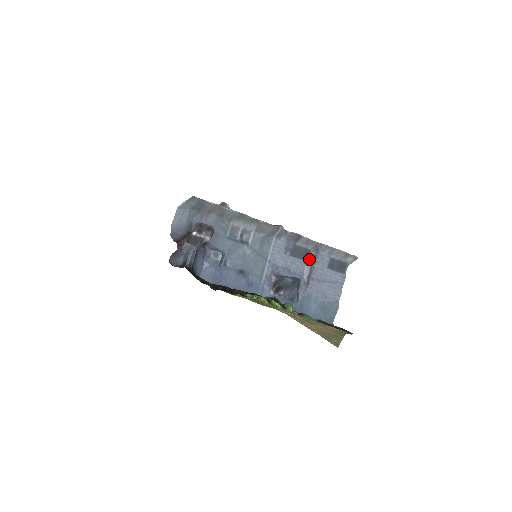
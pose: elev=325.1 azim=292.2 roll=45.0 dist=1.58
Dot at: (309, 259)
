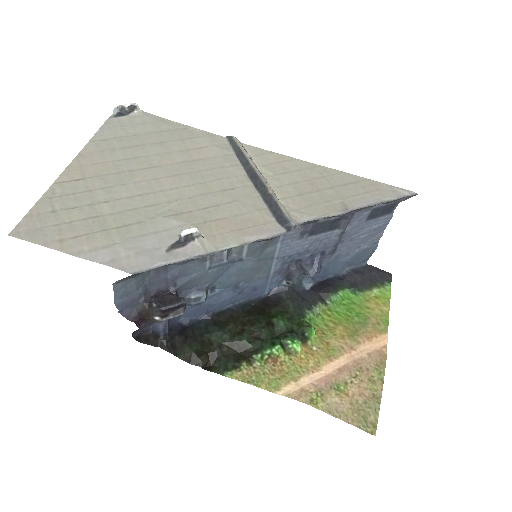
Dot at: (338, 226)
